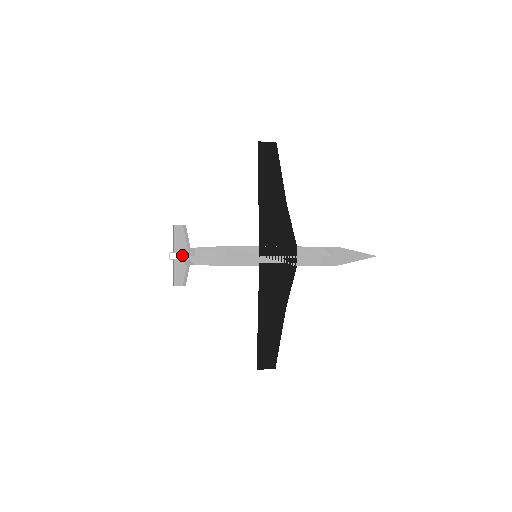
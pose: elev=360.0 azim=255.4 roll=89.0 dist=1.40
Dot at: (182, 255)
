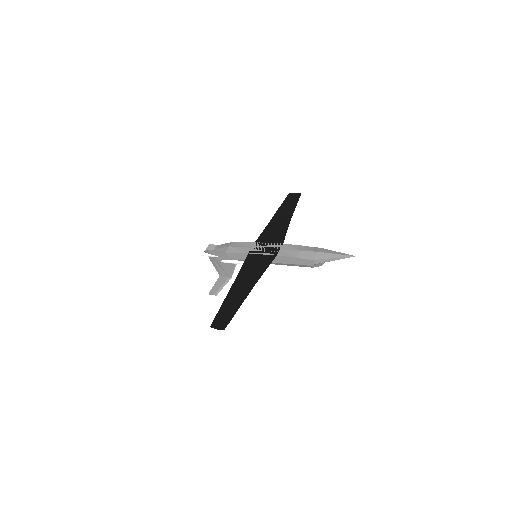
Dot at: (207, 250)
